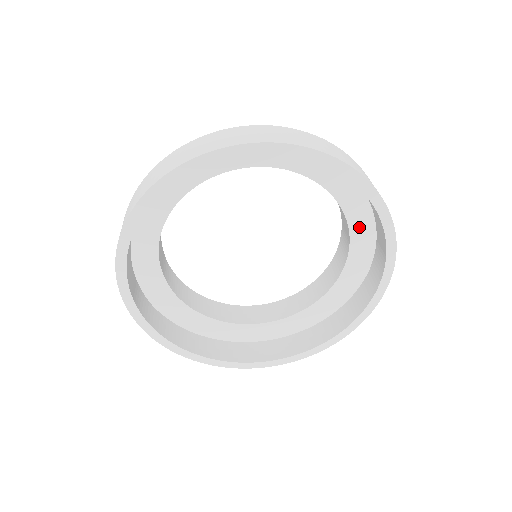
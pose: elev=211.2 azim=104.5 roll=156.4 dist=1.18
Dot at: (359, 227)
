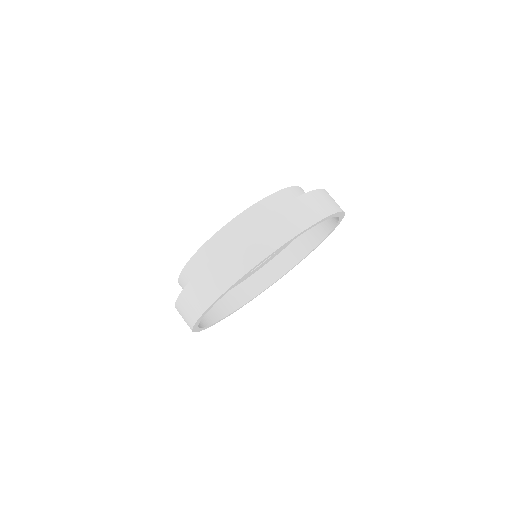
Dot at: occluded
